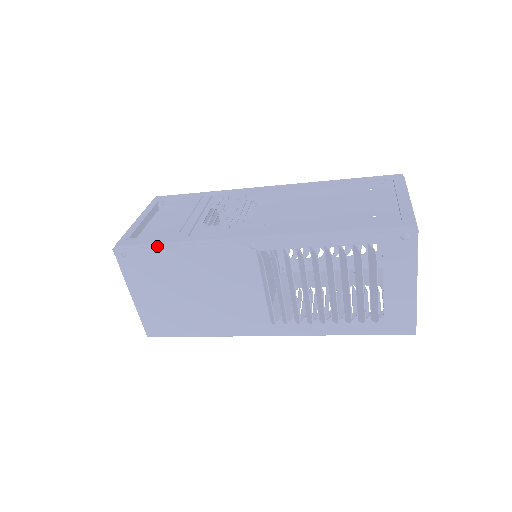
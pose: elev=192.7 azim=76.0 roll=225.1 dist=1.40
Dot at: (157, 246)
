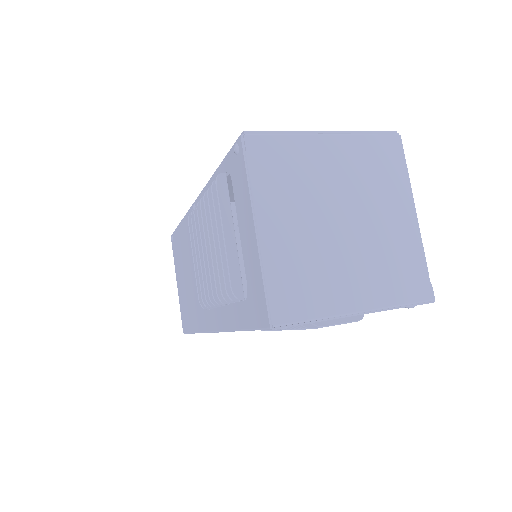
Dot at: occluded
